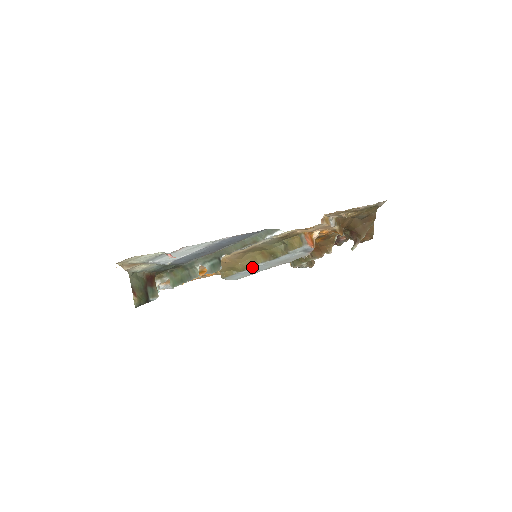
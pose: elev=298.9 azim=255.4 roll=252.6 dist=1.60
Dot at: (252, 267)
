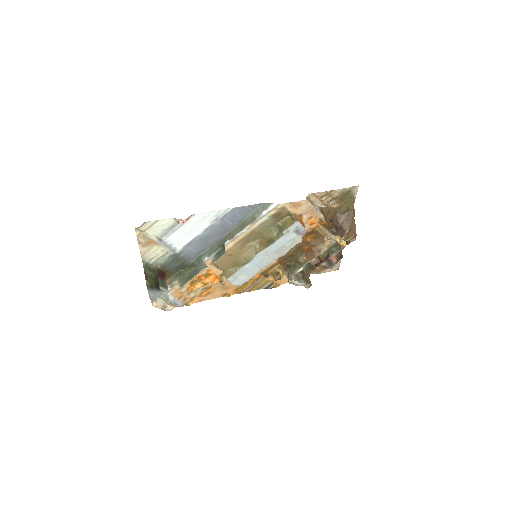
Dot at: (253, 258)
